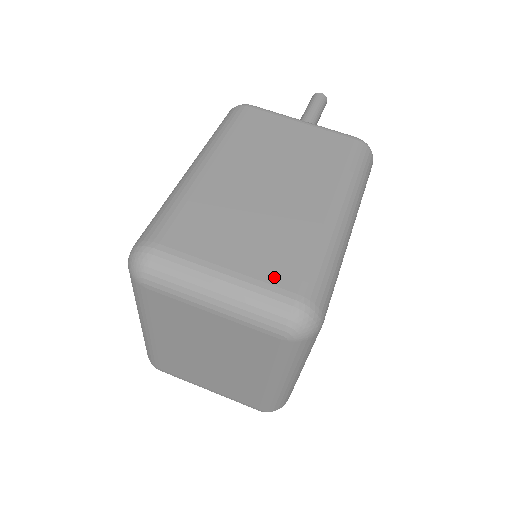
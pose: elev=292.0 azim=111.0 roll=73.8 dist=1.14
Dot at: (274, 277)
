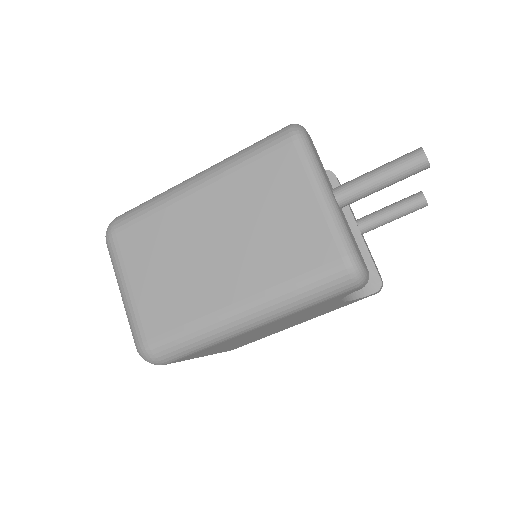
Dot at: (146, 317)
